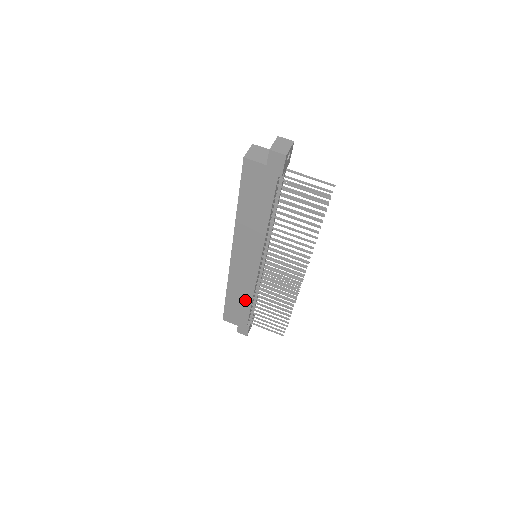
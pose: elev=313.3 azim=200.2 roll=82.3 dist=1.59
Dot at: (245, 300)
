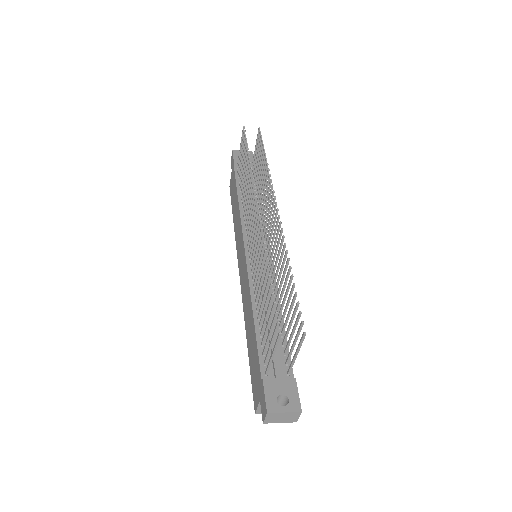
Dot at: (252, 323)
